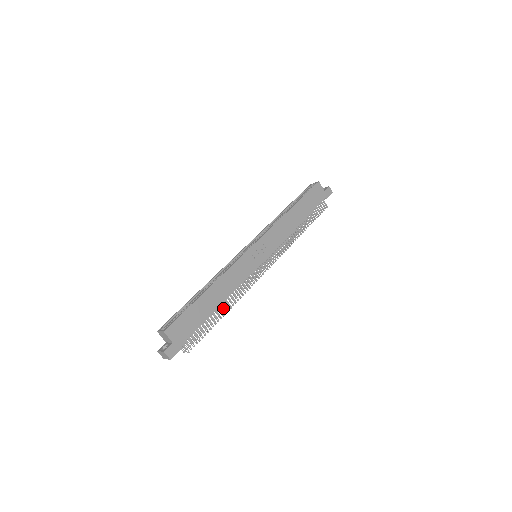
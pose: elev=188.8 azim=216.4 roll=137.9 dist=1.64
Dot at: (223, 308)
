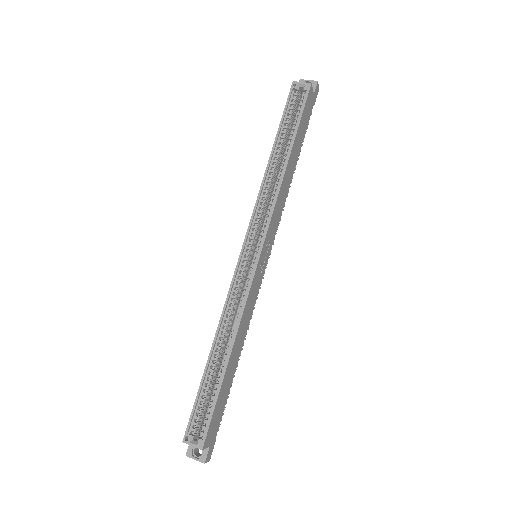
Dot at: occluded
